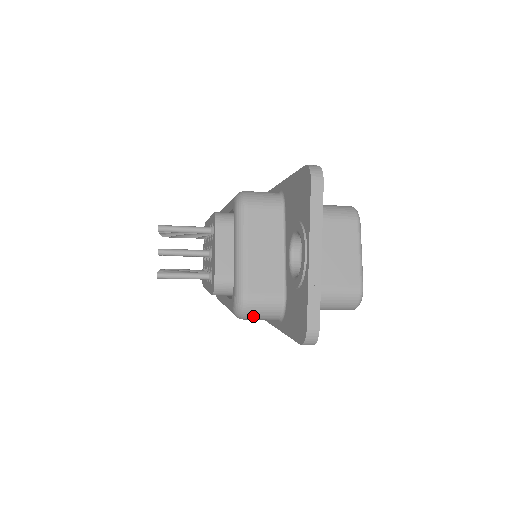
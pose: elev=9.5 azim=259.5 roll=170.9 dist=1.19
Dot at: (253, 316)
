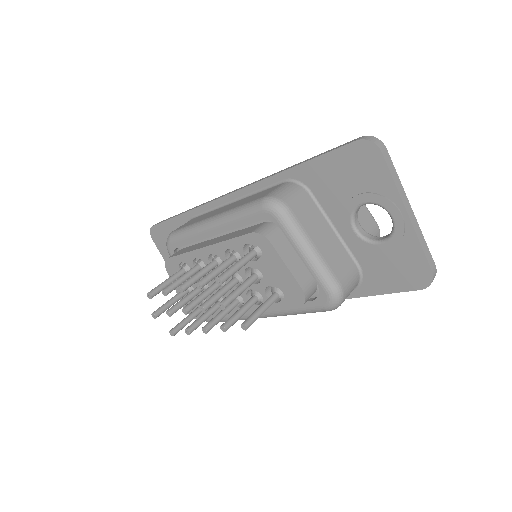
Dot at: occluded
